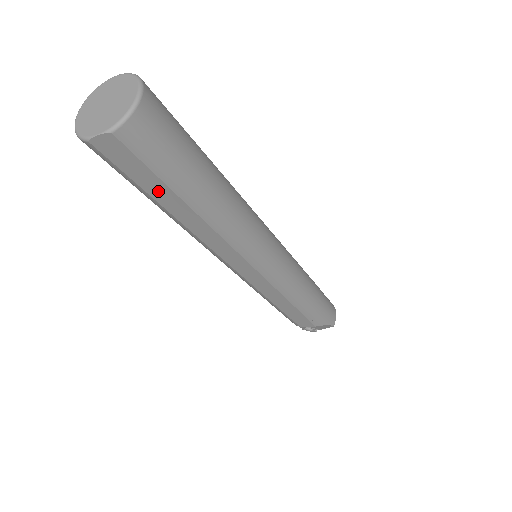
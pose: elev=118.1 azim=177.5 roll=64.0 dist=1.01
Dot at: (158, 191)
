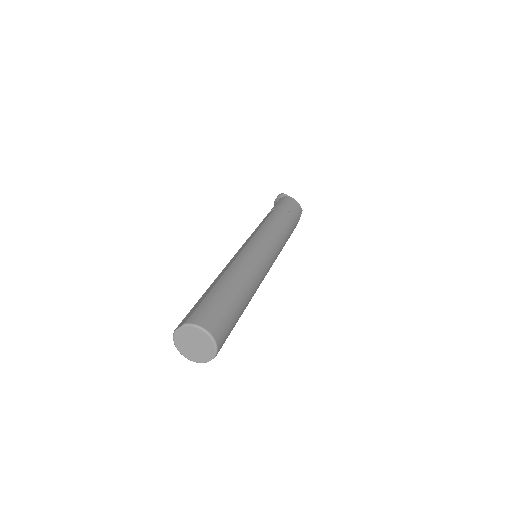
Dot at: occluded
